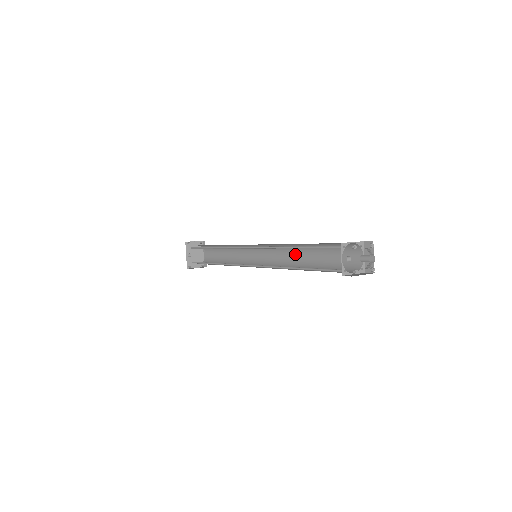
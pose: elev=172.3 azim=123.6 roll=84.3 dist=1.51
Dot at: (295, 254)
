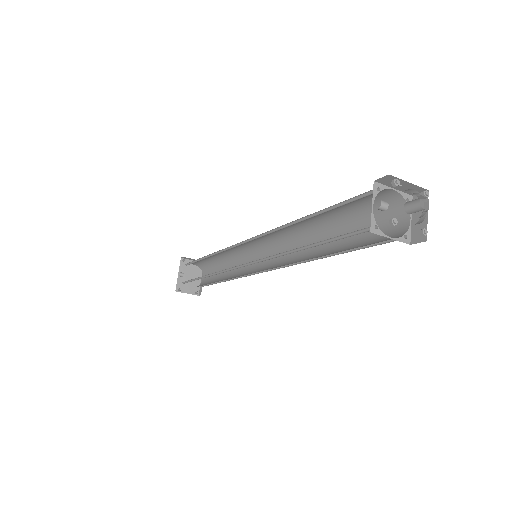
Dot at: occluded
